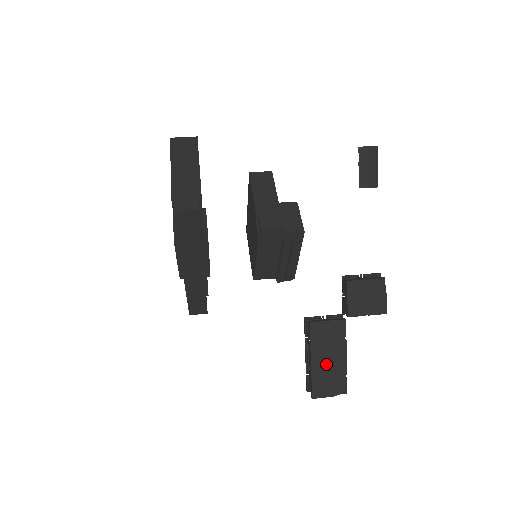
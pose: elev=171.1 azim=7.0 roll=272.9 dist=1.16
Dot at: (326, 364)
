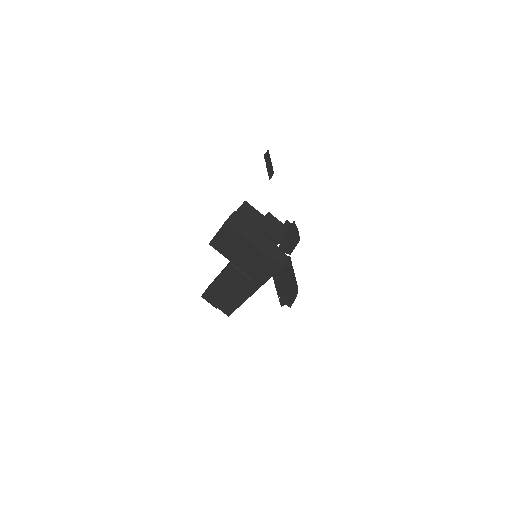
Dot at: (290, 286)
